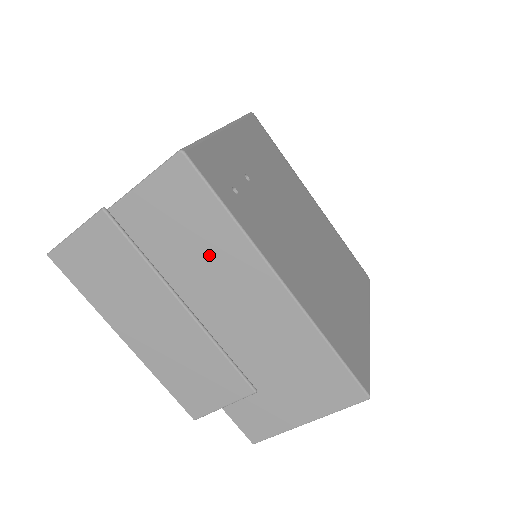
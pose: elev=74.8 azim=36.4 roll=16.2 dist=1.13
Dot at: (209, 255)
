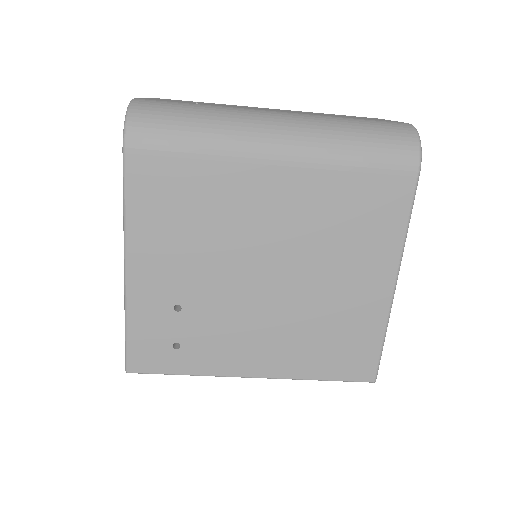
Dot at: occluded
